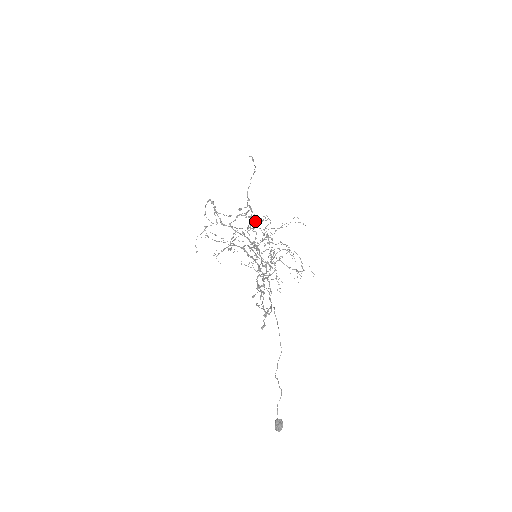
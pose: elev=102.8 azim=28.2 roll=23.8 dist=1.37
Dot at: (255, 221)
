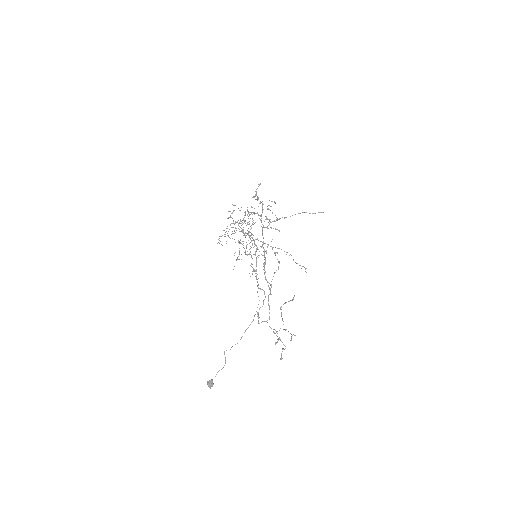
Dot at: occluded
